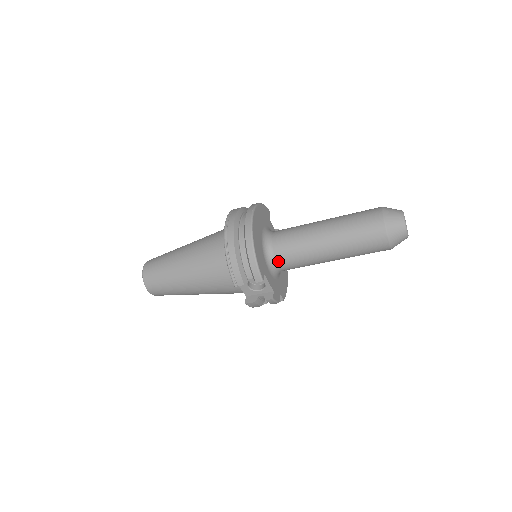
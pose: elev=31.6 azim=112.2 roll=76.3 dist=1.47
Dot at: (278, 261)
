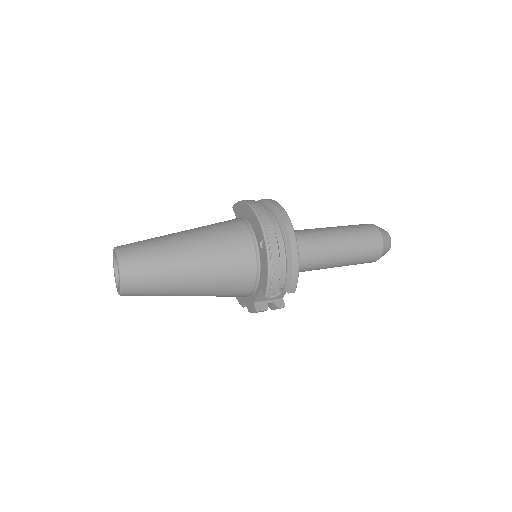
Dot at: occluded
